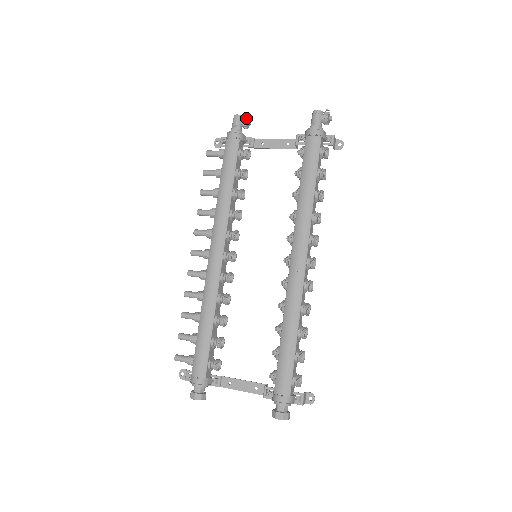
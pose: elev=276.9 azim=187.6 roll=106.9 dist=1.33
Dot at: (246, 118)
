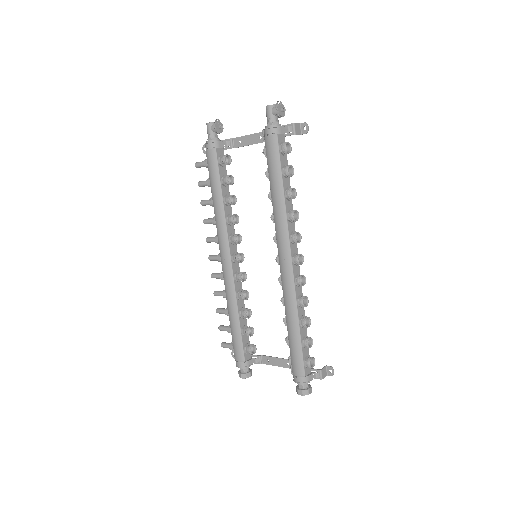
Dot at: (215, 125)
